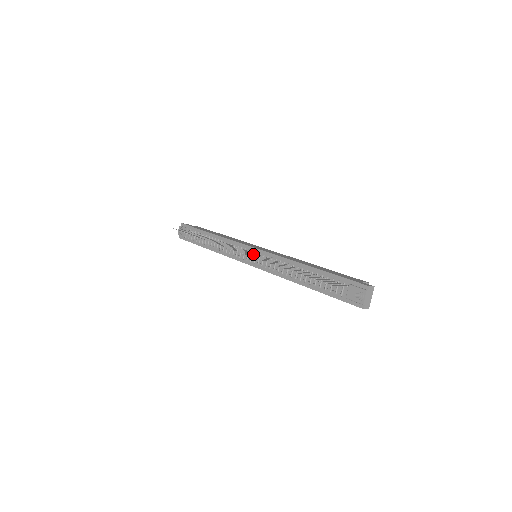
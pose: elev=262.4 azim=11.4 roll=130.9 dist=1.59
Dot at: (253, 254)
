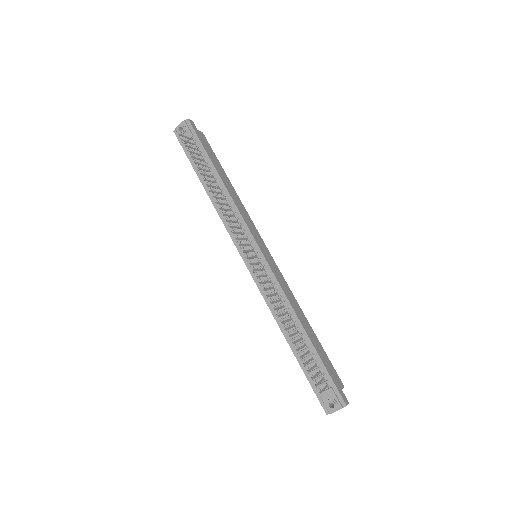
Dot at: (258, 264)
